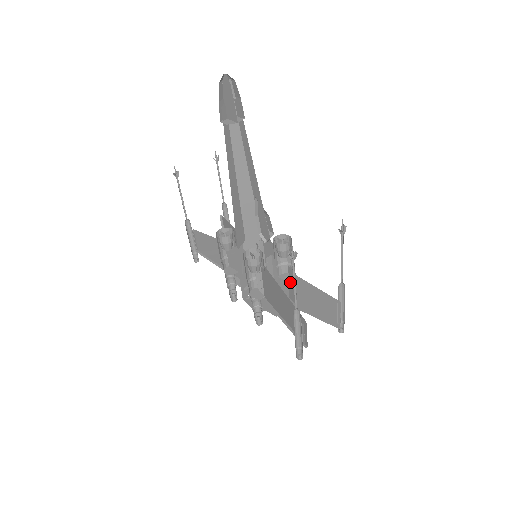
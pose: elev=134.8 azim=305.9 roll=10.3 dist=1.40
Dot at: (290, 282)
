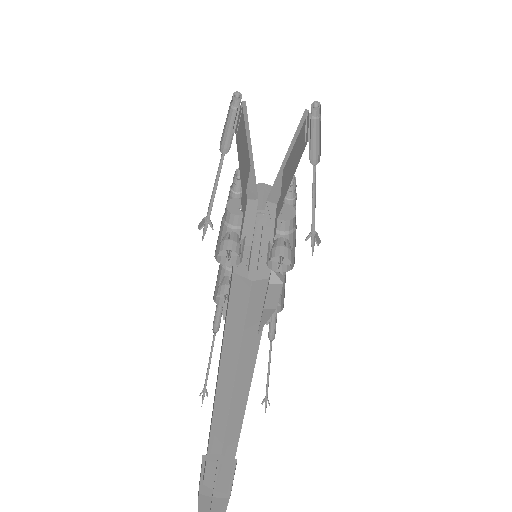
Dot at: occluded
